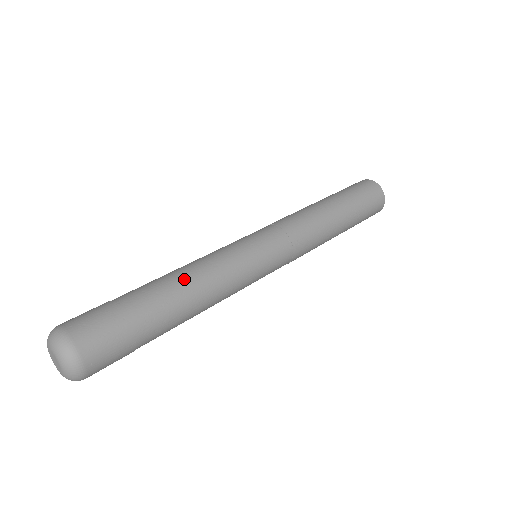
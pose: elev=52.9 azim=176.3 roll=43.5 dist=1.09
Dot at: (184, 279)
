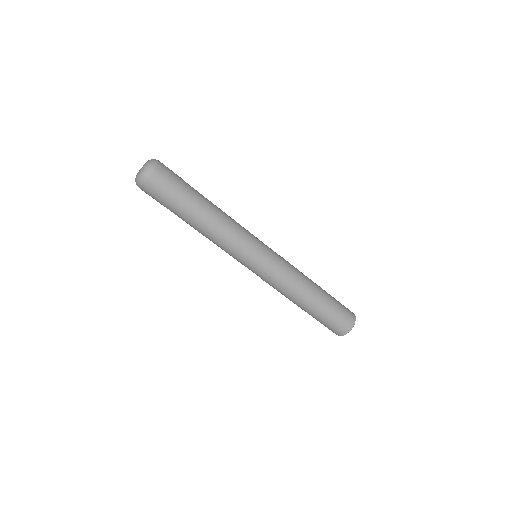
Dot at: (218, 208)
